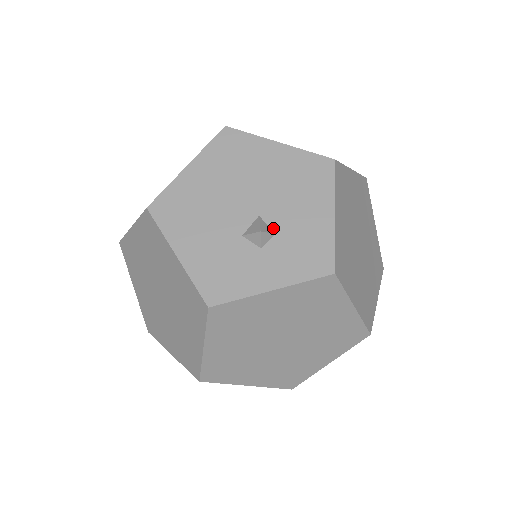
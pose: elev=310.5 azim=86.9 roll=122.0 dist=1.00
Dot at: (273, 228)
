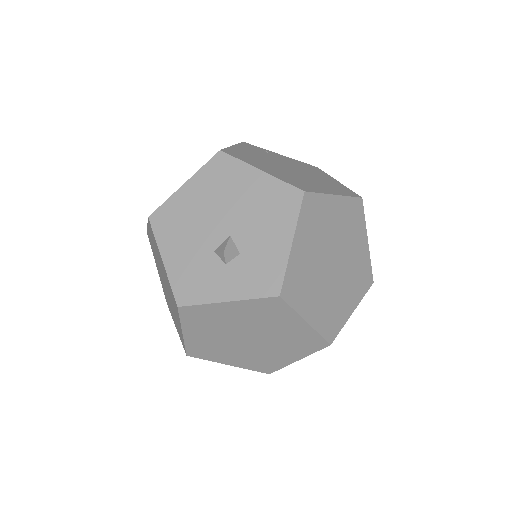
Dot at: (239, 248)
